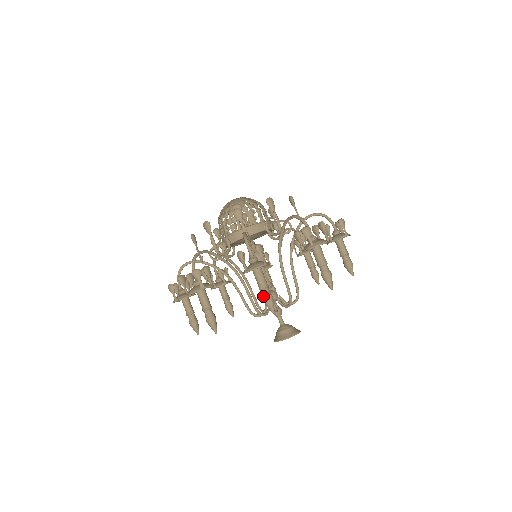
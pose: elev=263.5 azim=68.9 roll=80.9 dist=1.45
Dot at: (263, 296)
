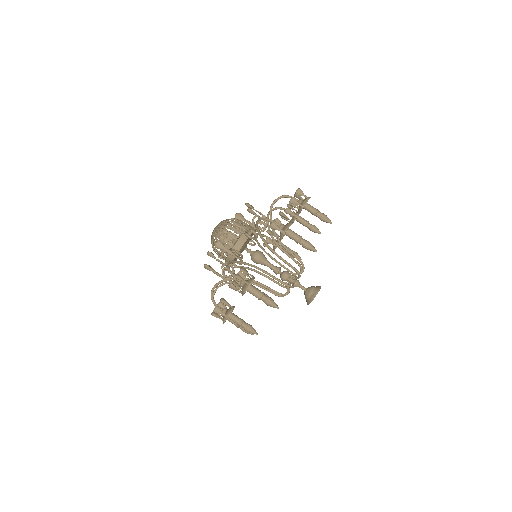
Dot at: (244, 329)
